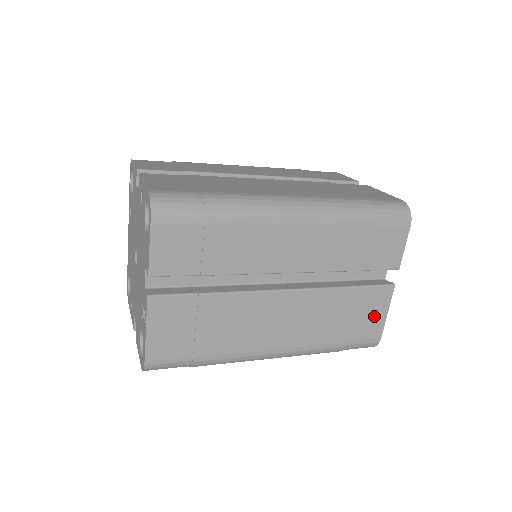
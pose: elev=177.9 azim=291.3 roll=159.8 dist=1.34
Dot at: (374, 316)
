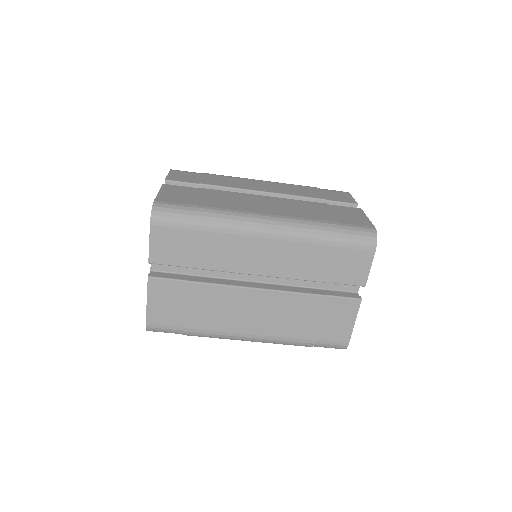
Dot at: (355, 217)
